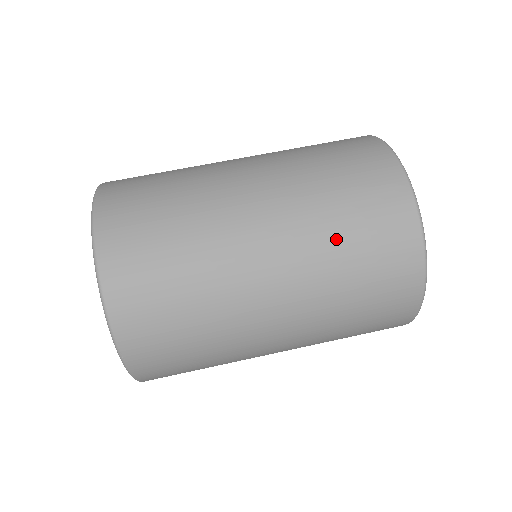
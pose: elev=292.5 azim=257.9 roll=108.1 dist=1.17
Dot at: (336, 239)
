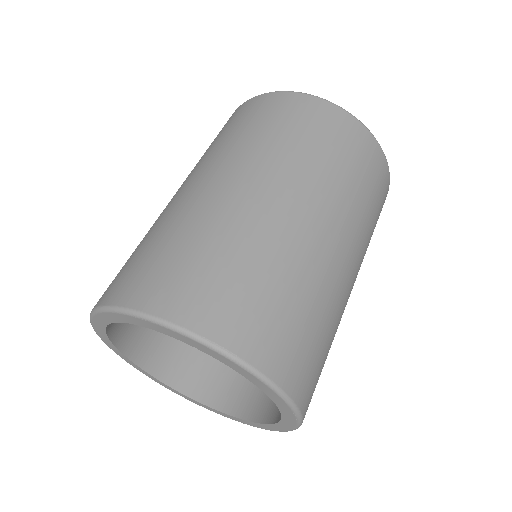
Dot at: (252, 138)
